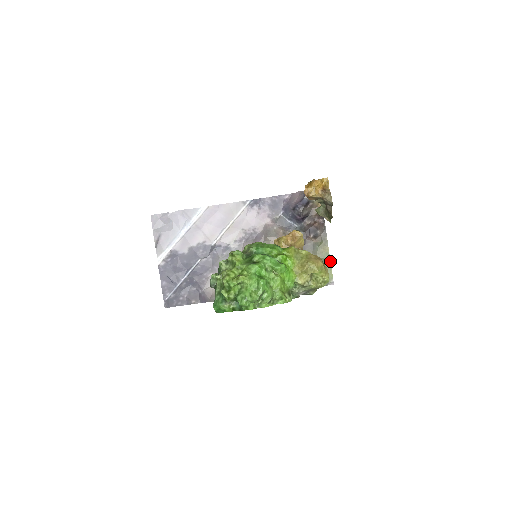
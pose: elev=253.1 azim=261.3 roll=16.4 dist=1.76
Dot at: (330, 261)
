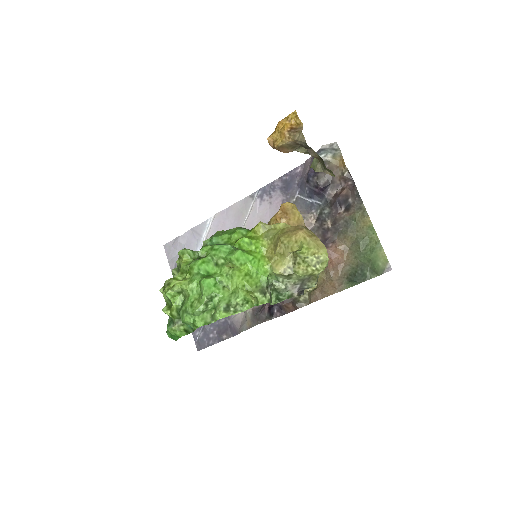
Dot at: (377, 237)
